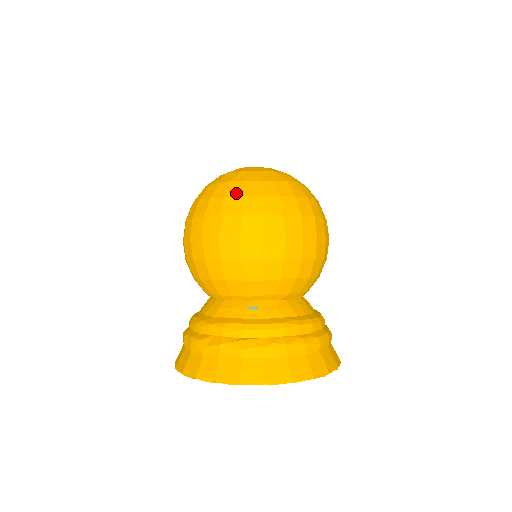
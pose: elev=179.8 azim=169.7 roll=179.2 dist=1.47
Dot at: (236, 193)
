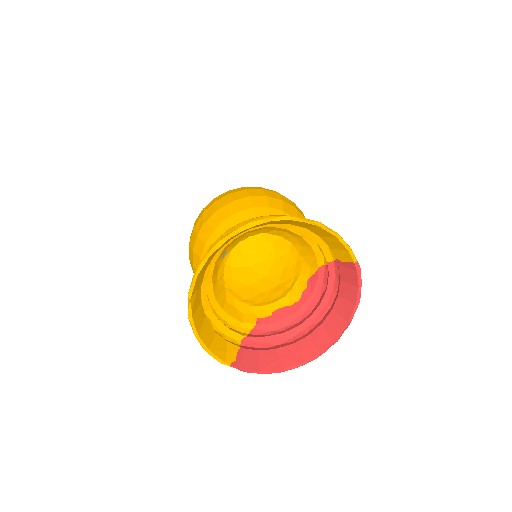
Dot at: occluded
